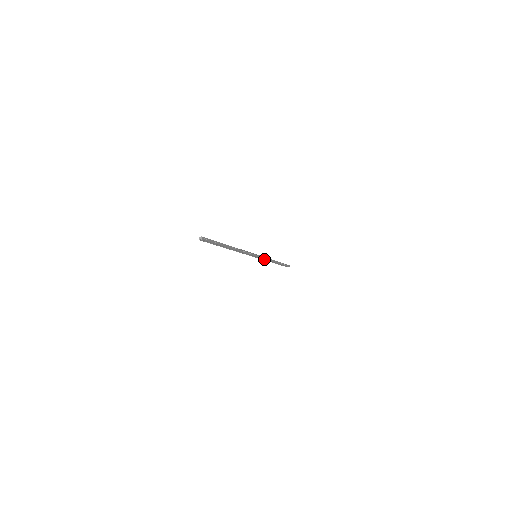
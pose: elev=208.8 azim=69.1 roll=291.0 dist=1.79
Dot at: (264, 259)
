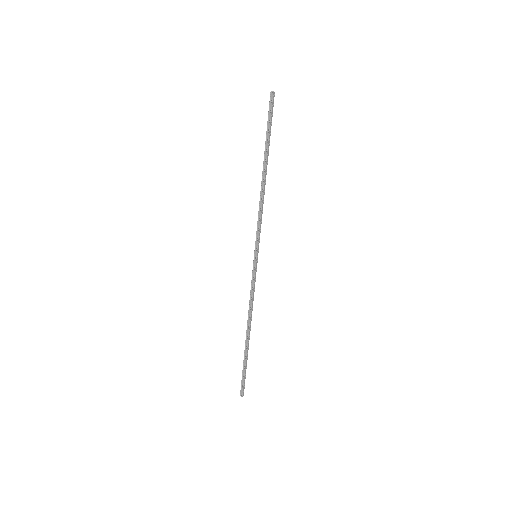
Dot at: (259, 222)
